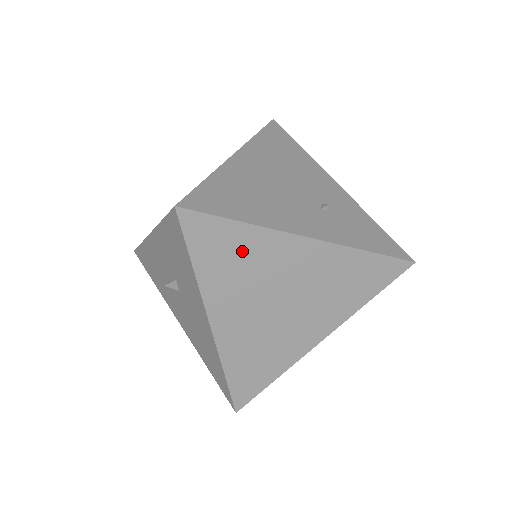
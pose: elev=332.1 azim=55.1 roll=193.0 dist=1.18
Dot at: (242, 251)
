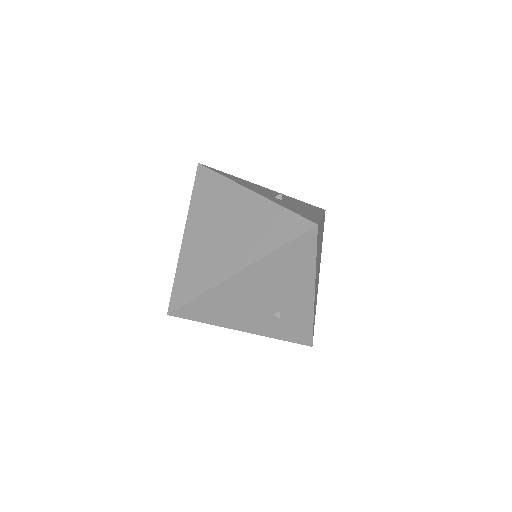
Dot at: occluded
